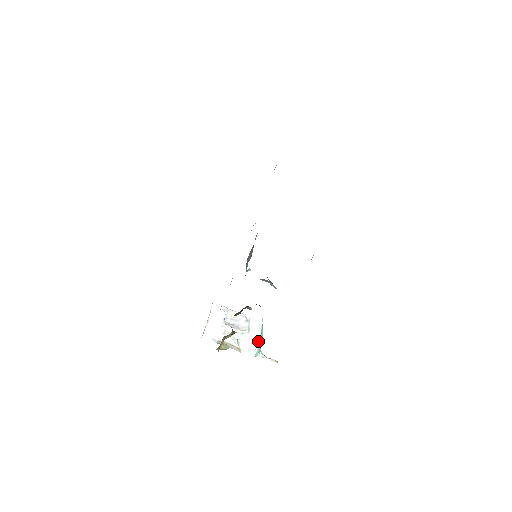
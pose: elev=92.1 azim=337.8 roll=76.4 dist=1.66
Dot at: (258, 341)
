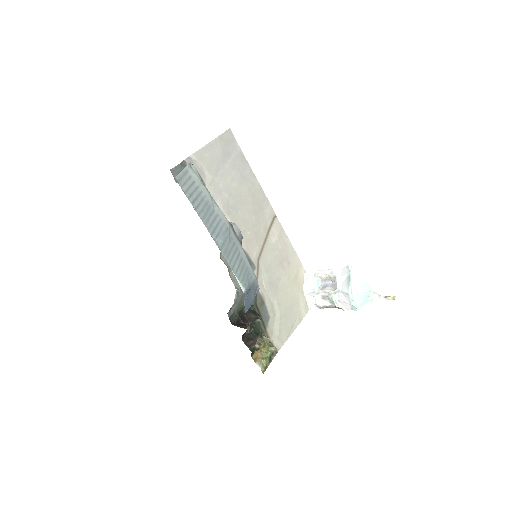
Dot at: (349, 296)
